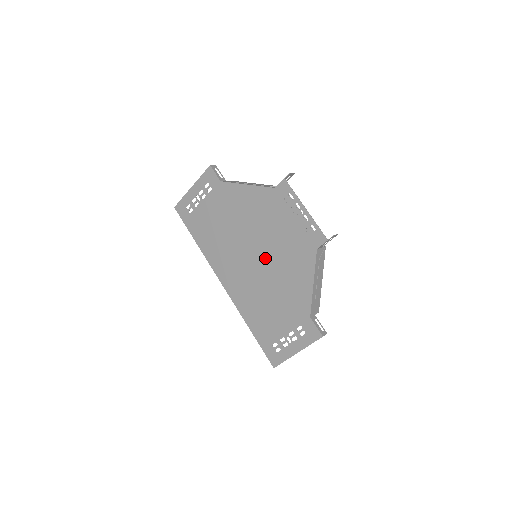
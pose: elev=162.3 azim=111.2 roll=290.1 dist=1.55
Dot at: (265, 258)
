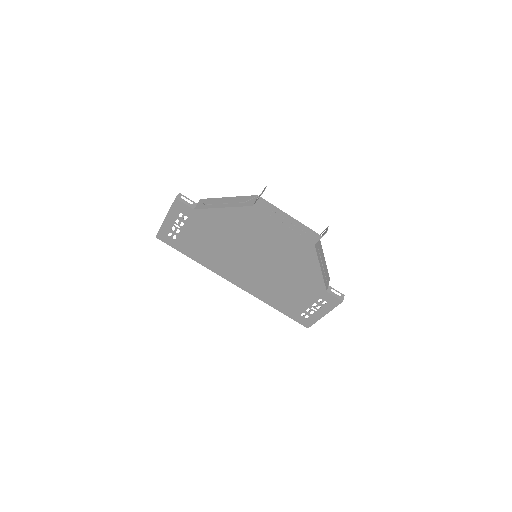
Dot at: (267, 260)
